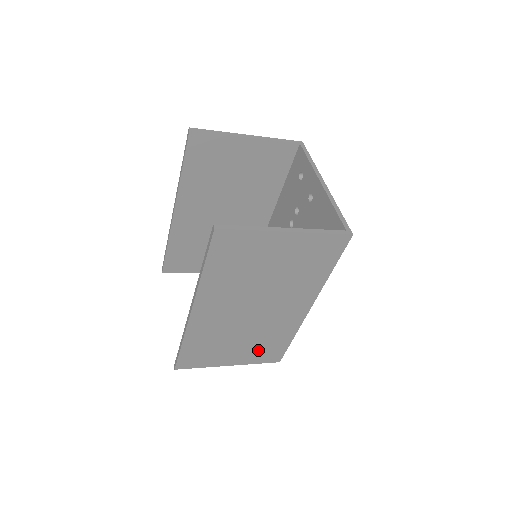
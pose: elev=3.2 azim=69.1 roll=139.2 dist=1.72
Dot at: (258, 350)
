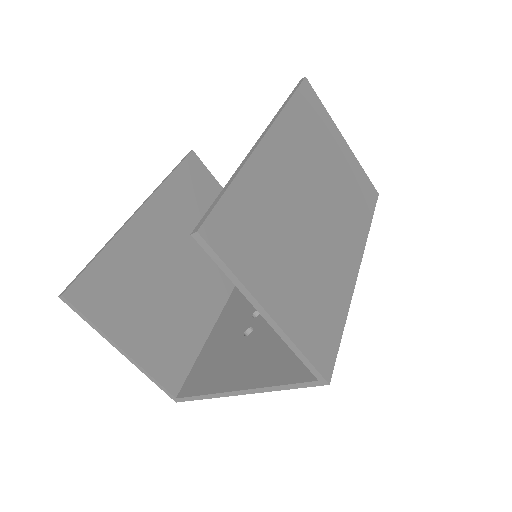
Dot at: (309, 309)
